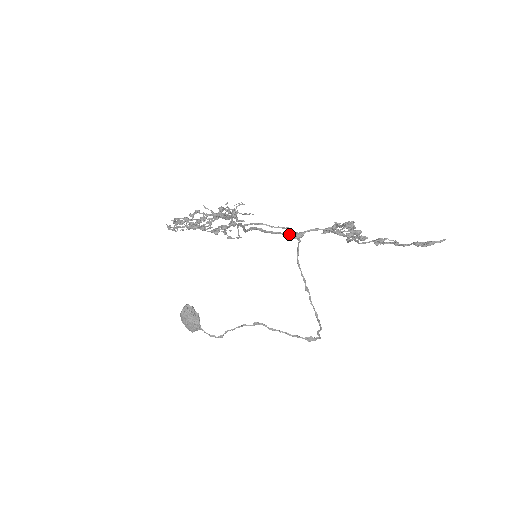
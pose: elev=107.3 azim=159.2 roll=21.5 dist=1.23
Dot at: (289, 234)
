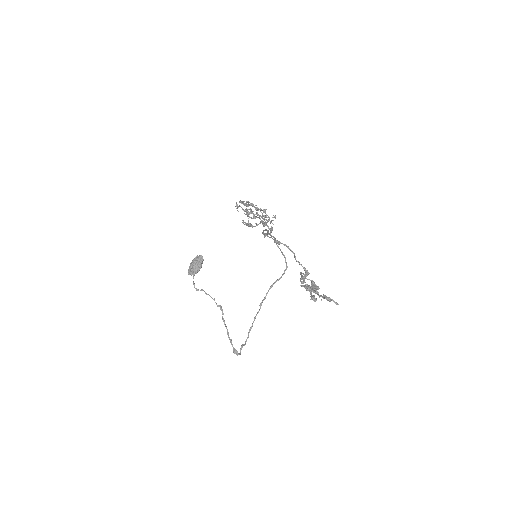
Dot at: (275, 238)
